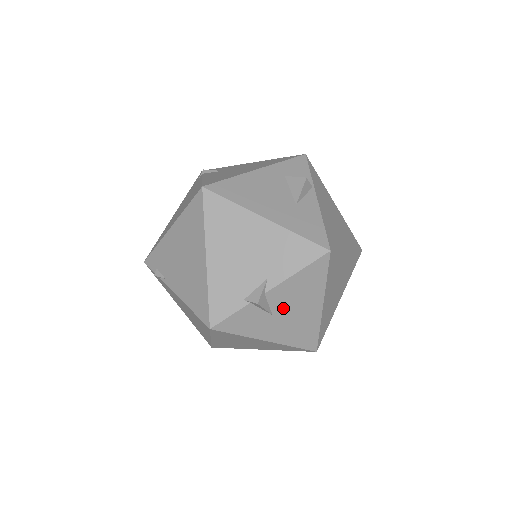
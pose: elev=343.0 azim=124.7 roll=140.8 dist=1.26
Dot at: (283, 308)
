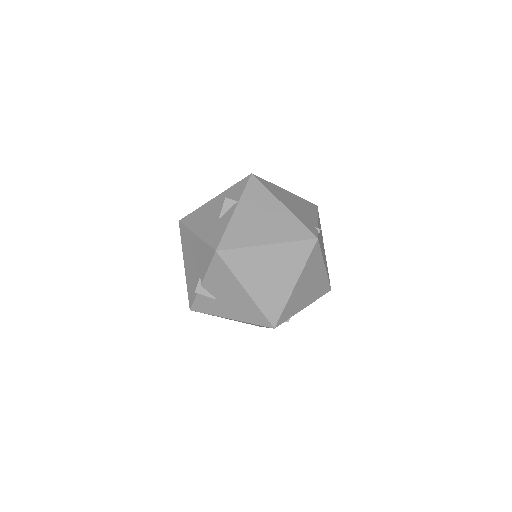
Dot at: (220, 294)
